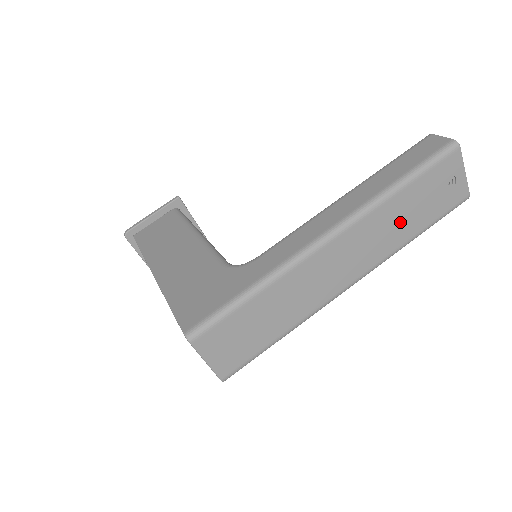
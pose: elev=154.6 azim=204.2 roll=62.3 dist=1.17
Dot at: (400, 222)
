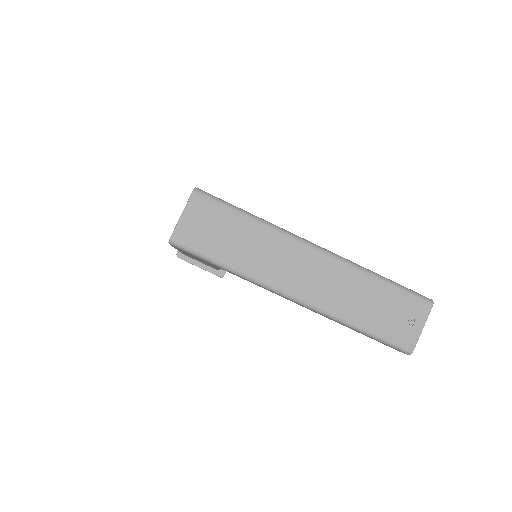
Dot at: (359, 300)
